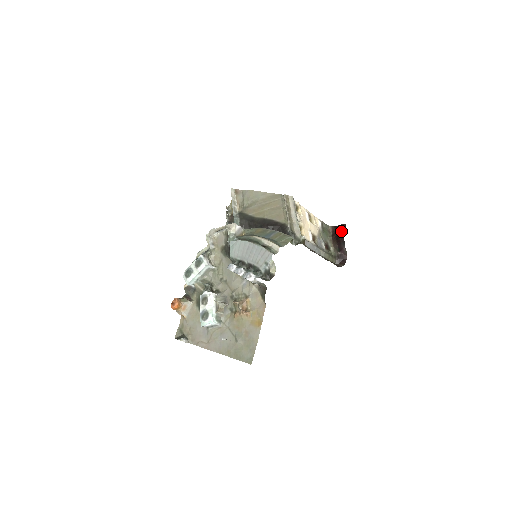
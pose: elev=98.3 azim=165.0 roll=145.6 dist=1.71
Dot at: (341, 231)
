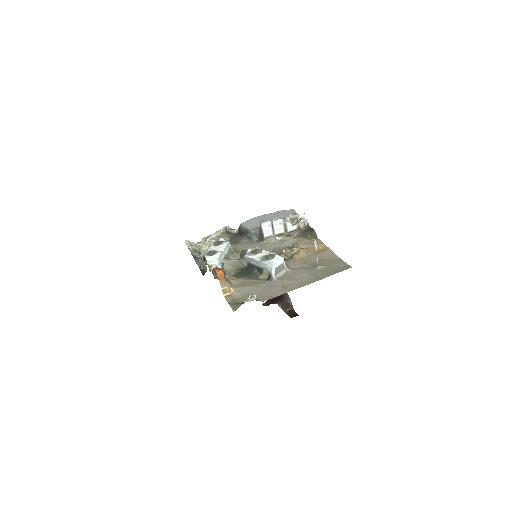
Dot at: occluded
